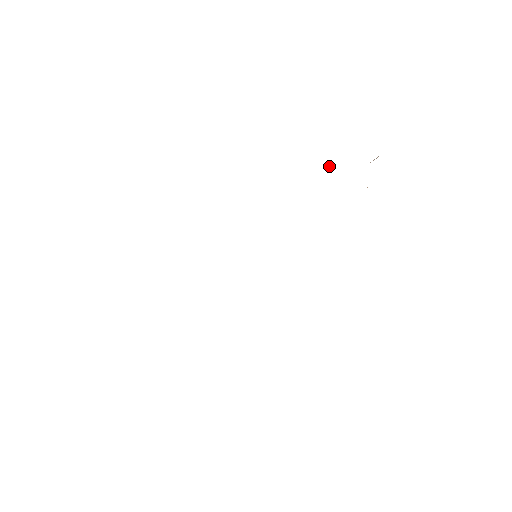
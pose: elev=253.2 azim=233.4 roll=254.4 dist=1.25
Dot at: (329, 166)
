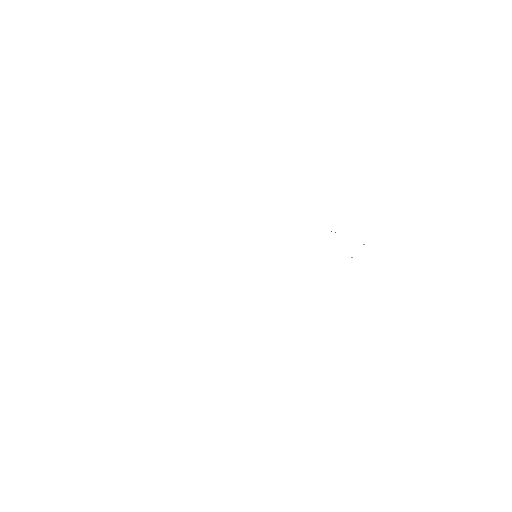
Dot at: (331, 231)
